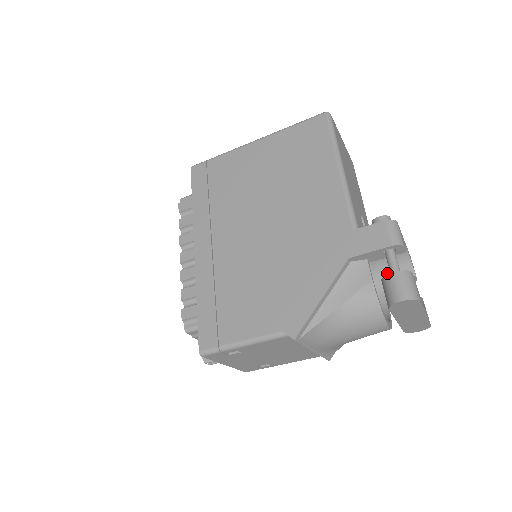
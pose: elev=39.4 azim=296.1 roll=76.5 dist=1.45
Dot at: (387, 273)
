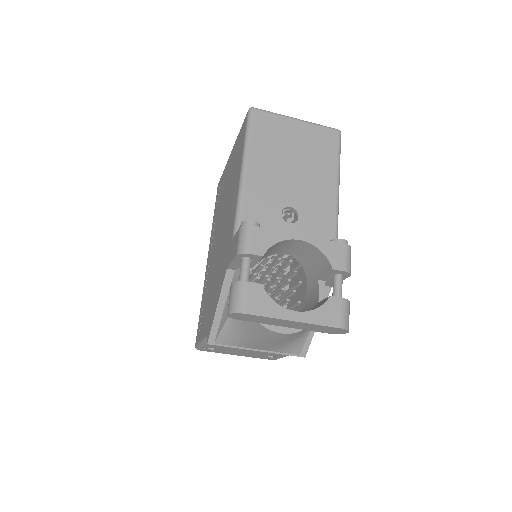
Dot at: (316, 267)
